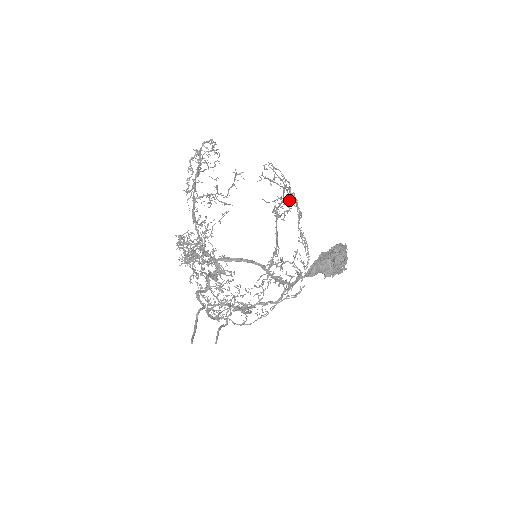
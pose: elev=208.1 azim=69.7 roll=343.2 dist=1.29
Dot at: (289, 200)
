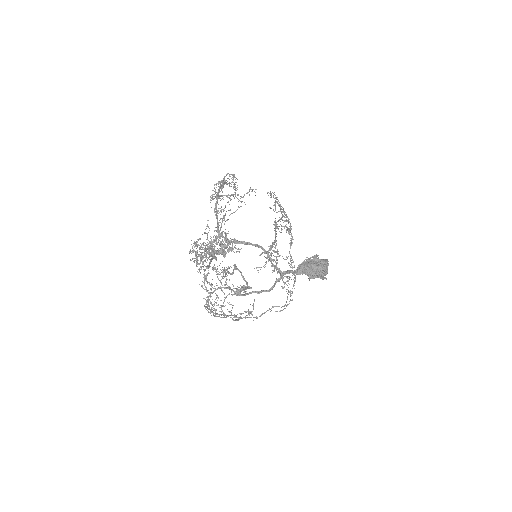
Dot at: (286, 220)
